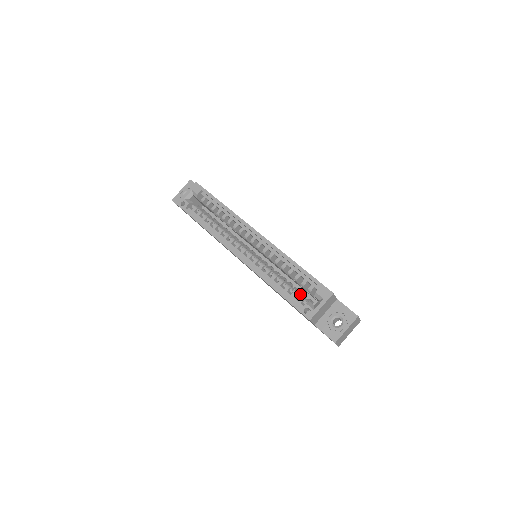
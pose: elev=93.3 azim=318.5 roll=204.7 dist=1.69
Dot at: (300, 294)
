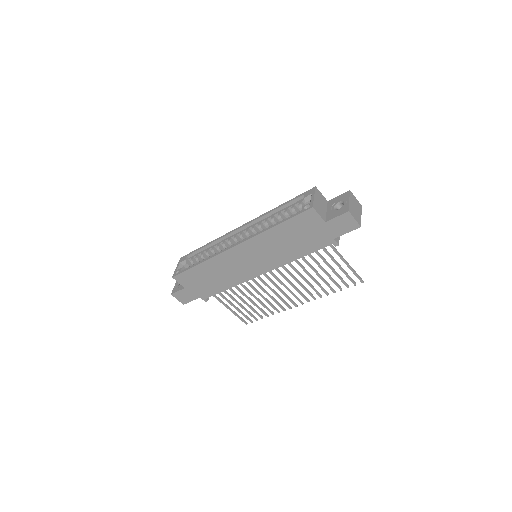
Dot at: occluded
